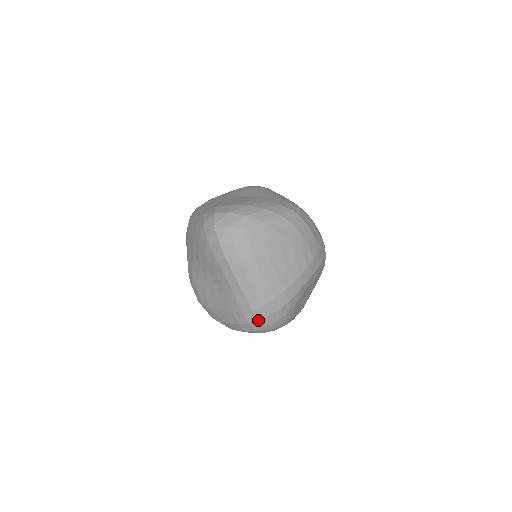
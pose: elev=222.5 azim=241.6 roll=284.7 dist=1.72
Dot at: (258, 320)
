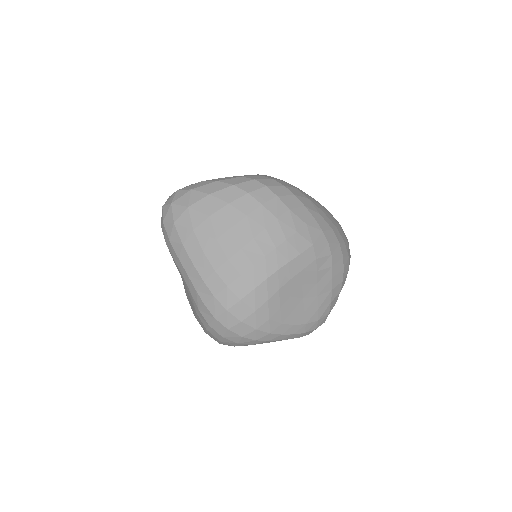
Dot at: (215, 319)
